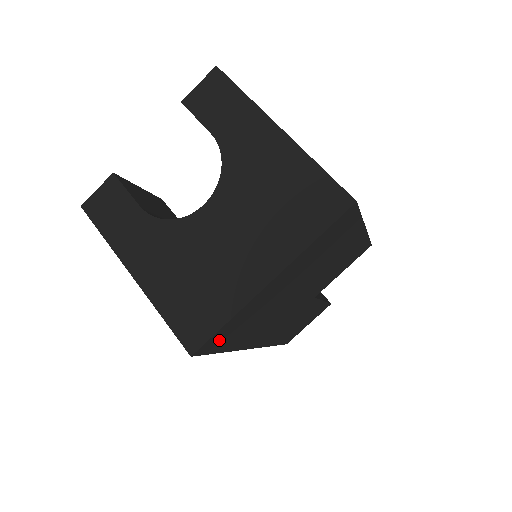
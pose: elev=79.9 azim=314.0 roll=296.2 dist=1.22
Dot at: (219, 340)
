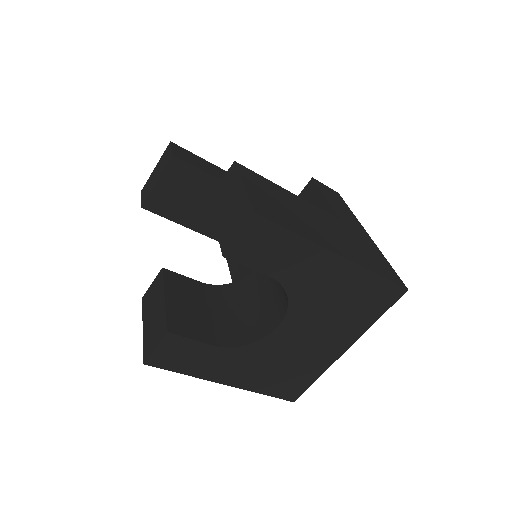
Dot at: occluded
